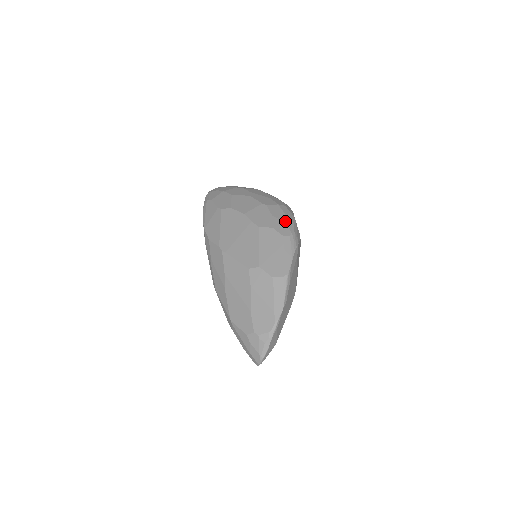
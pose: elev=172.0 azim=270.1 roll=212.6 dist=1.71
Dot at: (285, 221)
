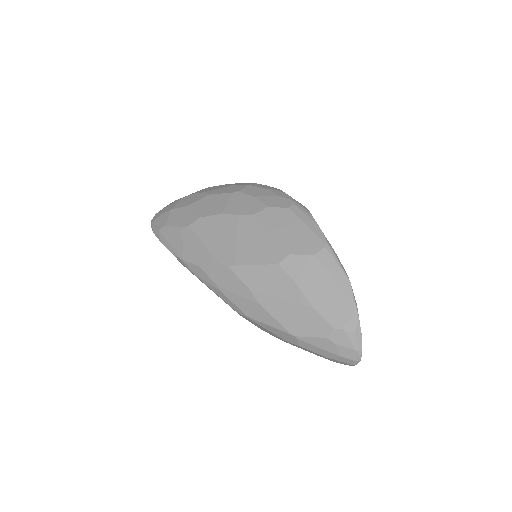
Dot at: (274, 194)
